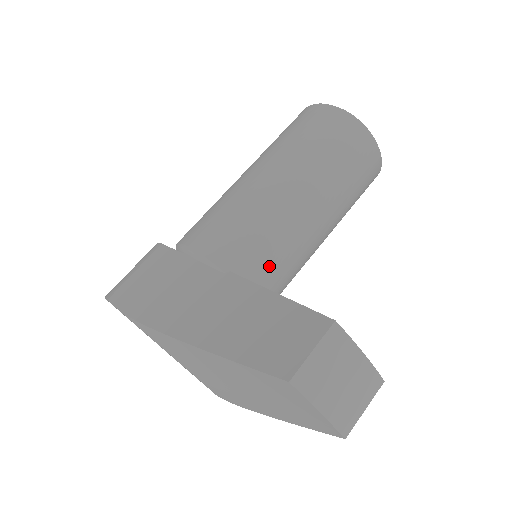
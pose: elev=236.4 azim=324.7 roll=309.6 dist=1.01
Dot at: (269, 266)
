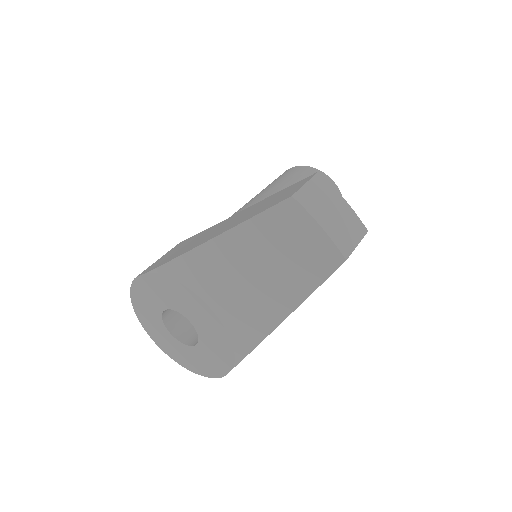
Dot at: occluded
